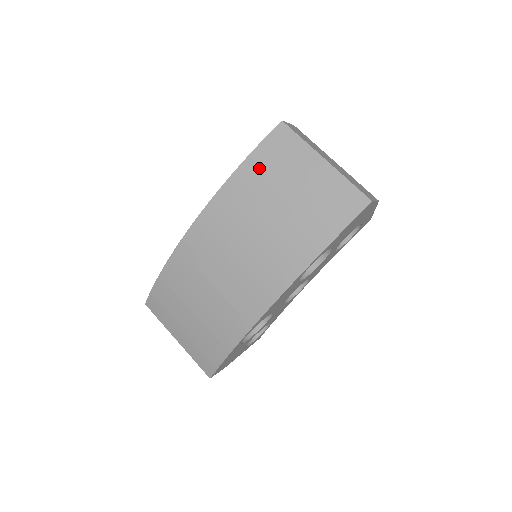
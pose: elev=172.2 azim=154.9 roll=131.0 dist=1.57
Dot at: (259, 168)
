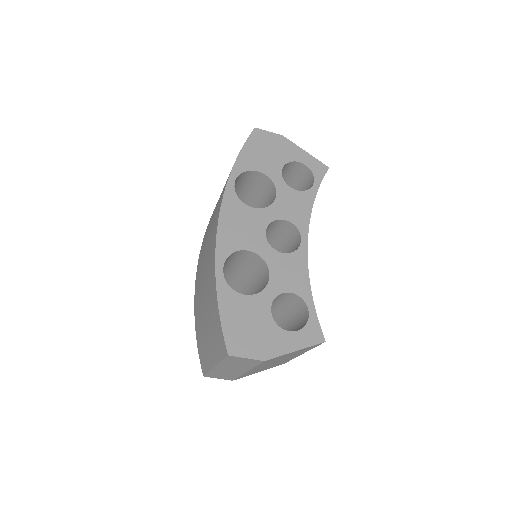
Dot at: occluded
